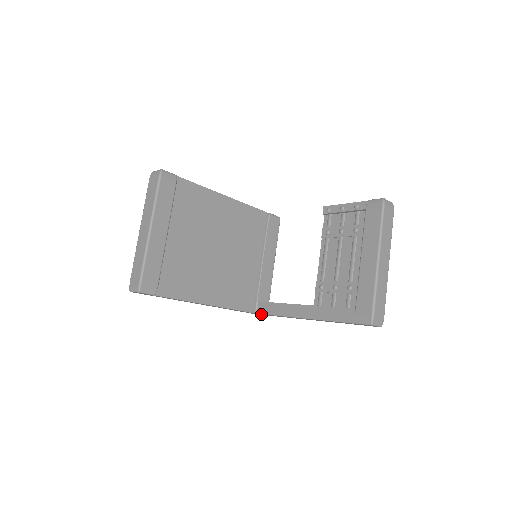
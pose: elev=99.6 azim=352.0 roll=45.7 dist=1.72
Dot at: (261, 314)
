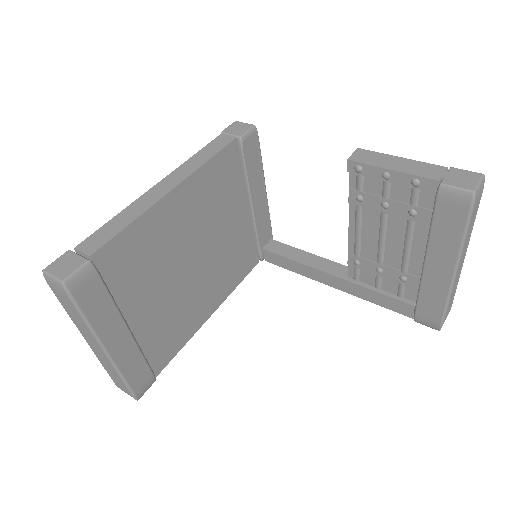
Dot at: occluded
